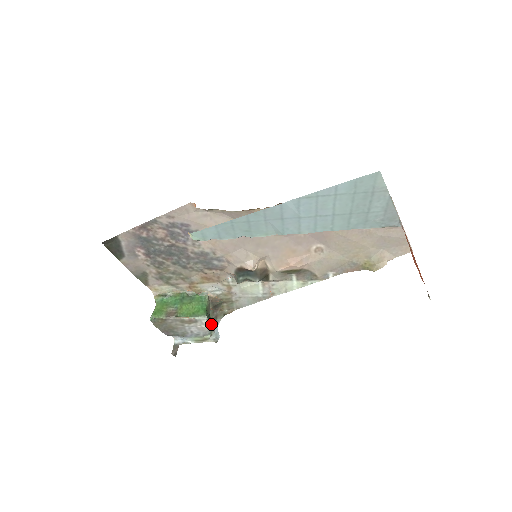
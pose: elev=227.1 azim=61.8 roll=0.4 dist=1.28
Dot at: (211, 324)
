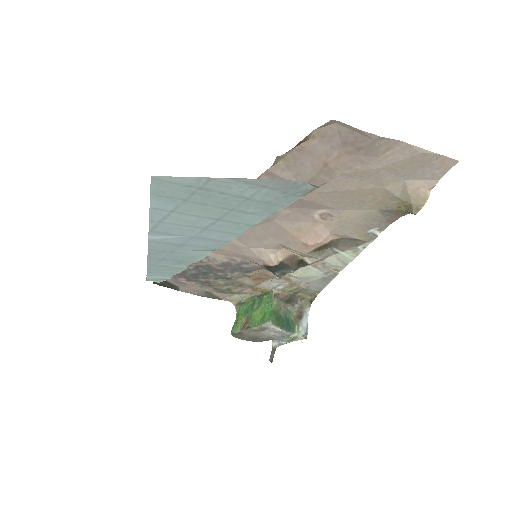
Dot at: (295, 319)
